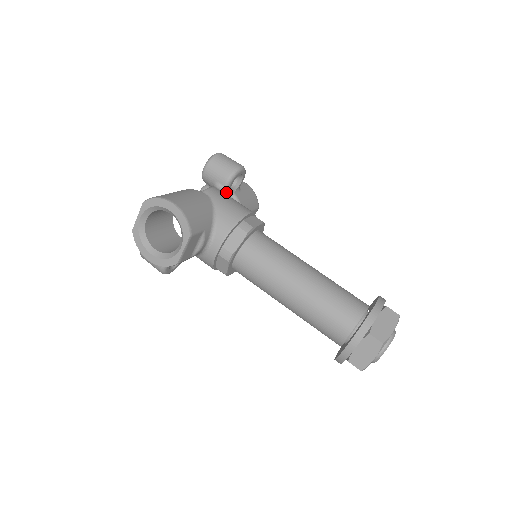
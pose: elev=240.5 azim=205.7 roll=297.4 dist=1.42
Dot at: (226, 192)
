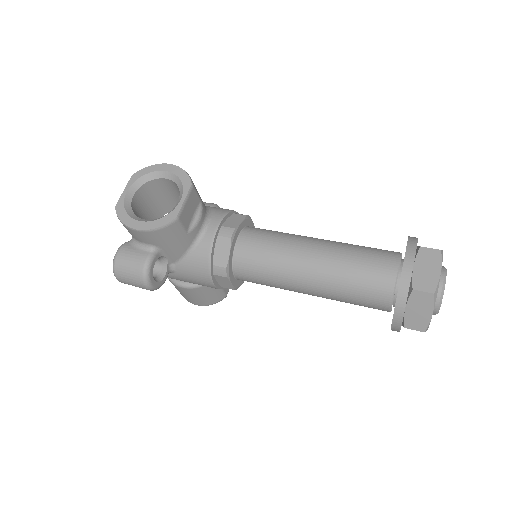
Dot at: occluded
